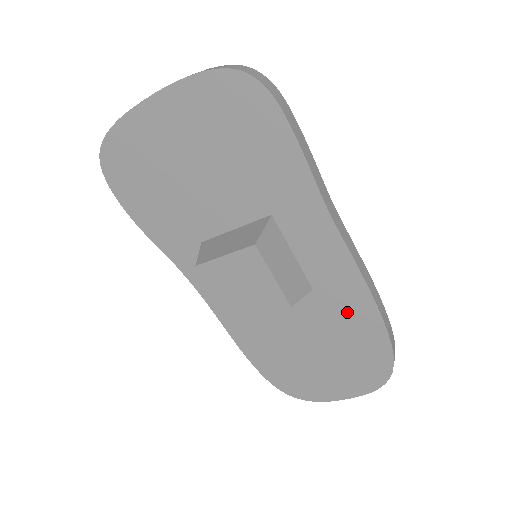
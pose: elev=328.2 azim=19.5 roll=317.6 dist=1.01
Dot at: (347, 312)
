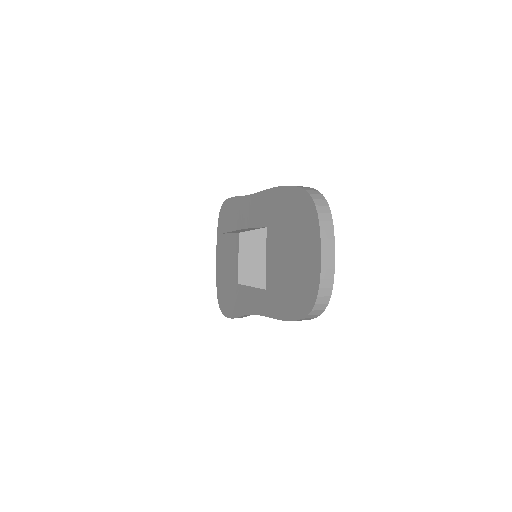
Dot at: (278, 210)
